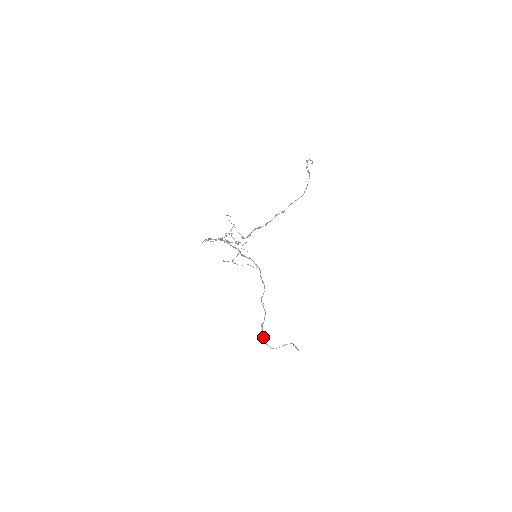
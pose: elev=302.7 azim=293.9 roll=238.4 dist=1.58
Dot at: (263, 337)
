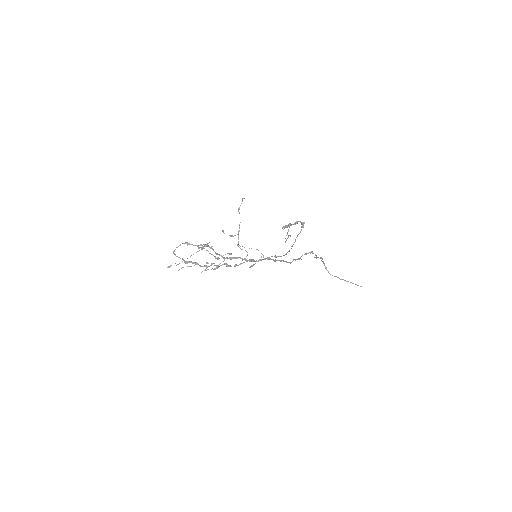
Dot at: (322, 261)
